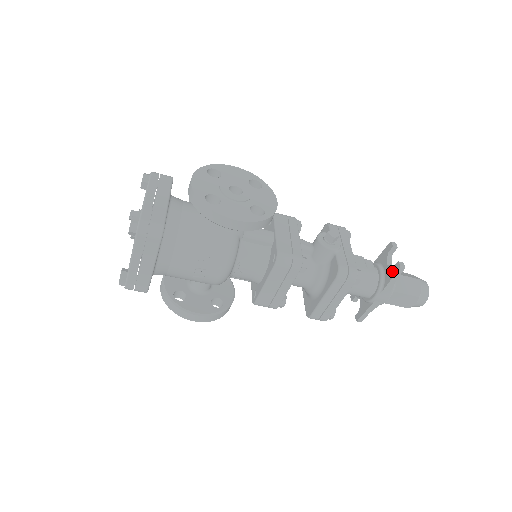
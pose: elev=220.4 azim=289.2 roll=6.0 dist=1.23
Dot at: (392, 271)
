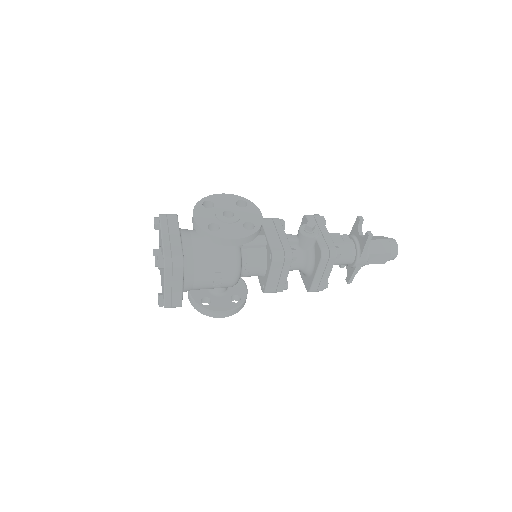
Dot at: (364, 240)
